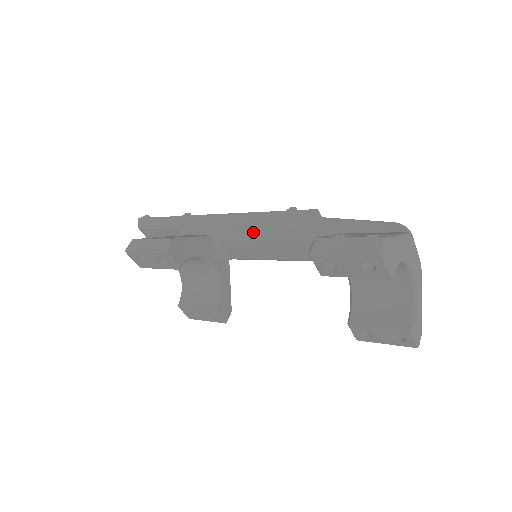
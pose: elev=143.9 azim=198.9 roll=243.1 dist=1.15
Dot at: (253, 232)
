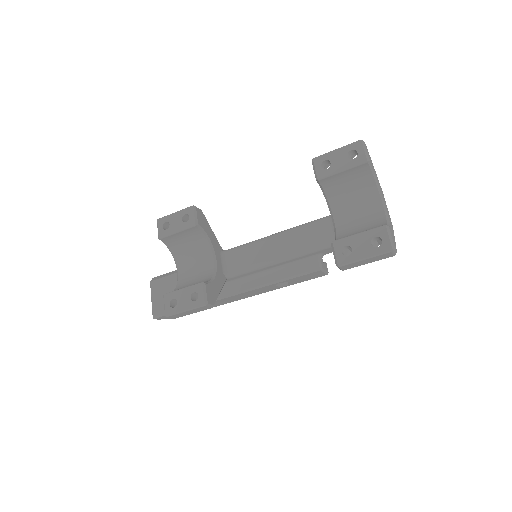
Dot at: occluded
